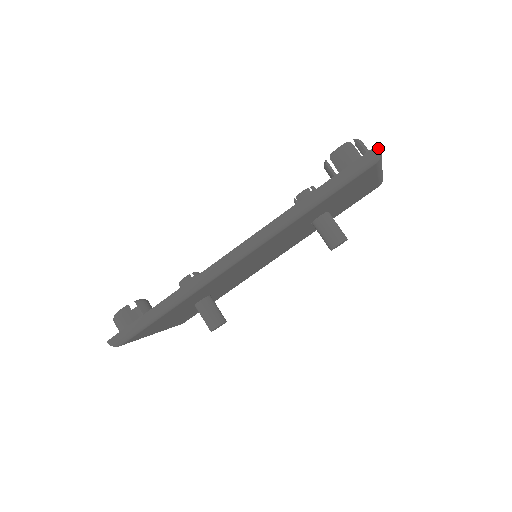
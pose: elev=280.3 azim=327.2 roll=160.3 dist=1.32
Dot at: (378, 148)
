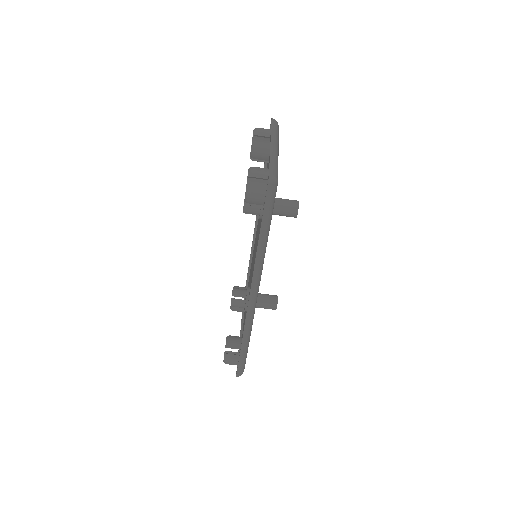
Dot at: (271, 179)
